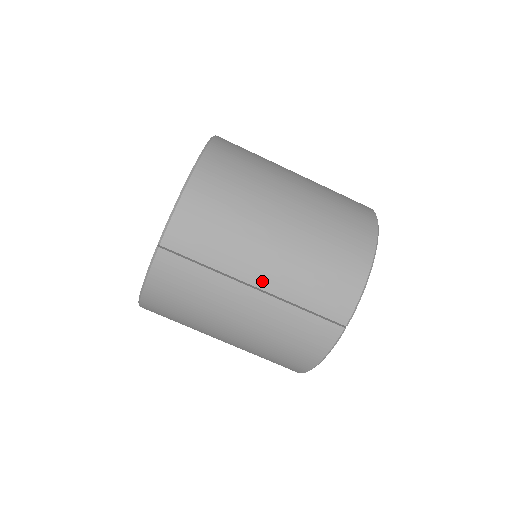
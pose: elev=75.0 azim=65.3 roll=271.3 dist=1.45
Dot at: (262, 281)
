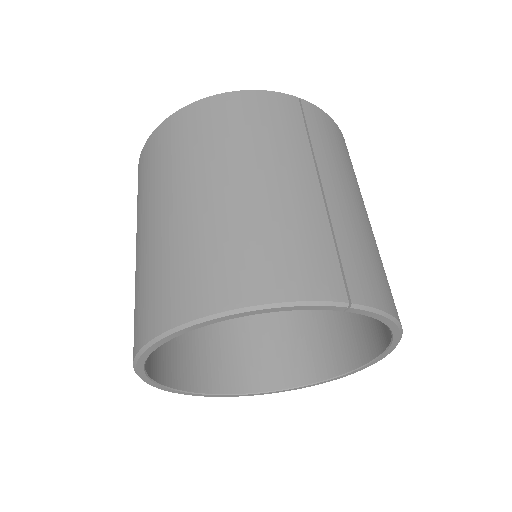
Dot at: (331, 192)
